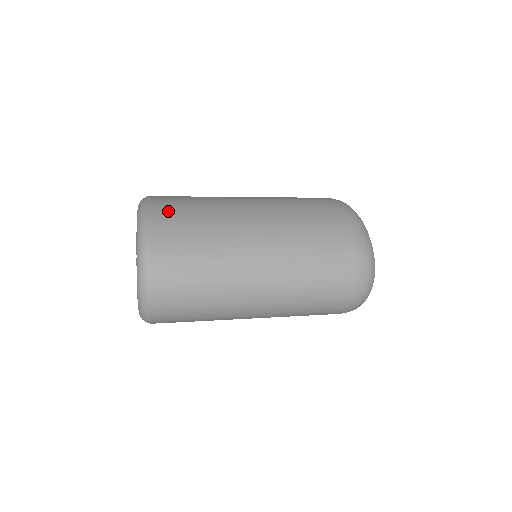
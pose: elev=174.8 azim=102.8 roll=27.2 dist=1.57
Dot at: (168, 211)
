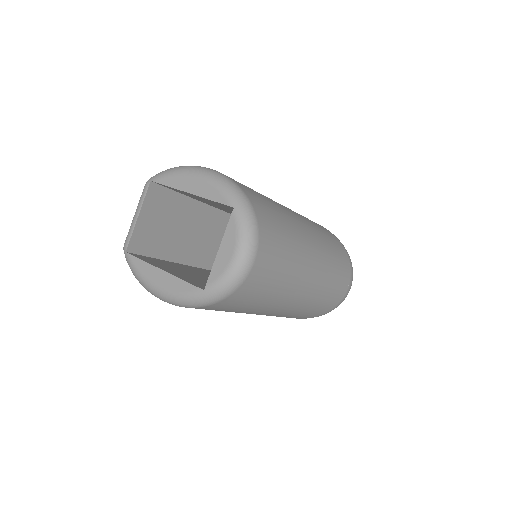
Dot at: occluded
